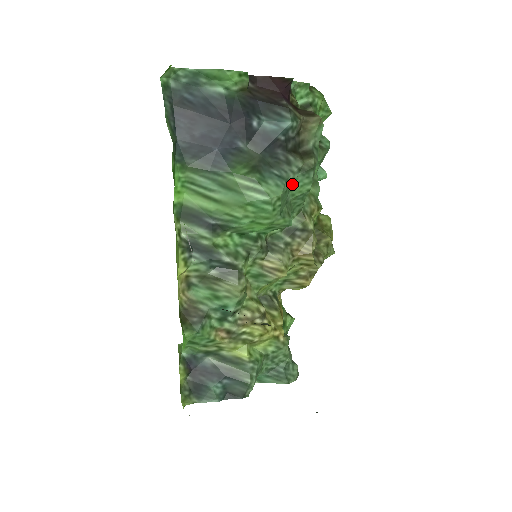
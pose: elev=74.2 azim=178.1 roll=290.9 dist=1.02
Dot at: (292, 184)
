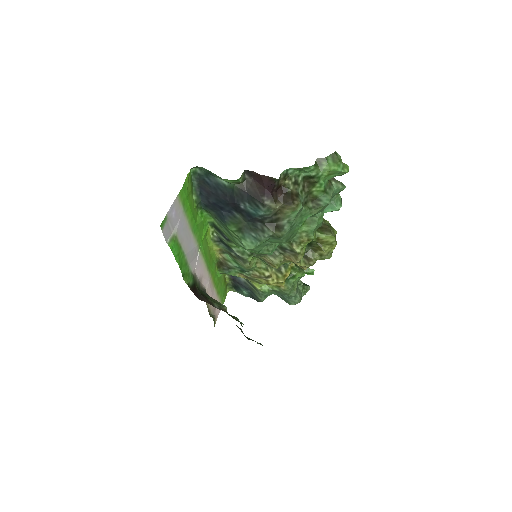
Dot at: (267, 240)
